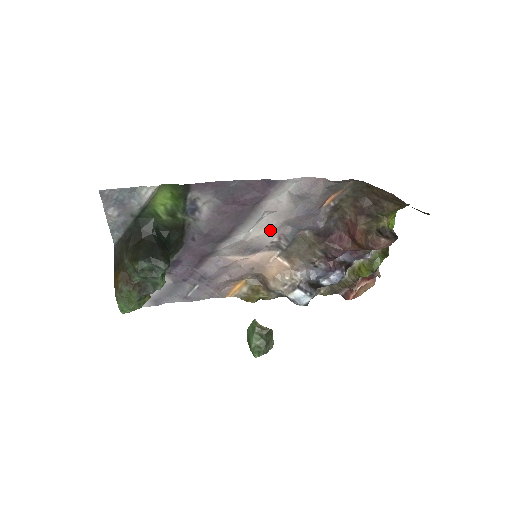
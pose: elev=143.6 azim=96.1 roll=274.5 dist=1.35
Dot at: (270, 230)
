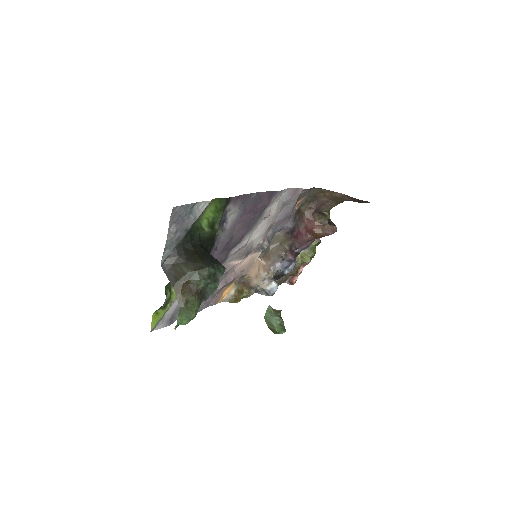
Dot at: (261, 234)
